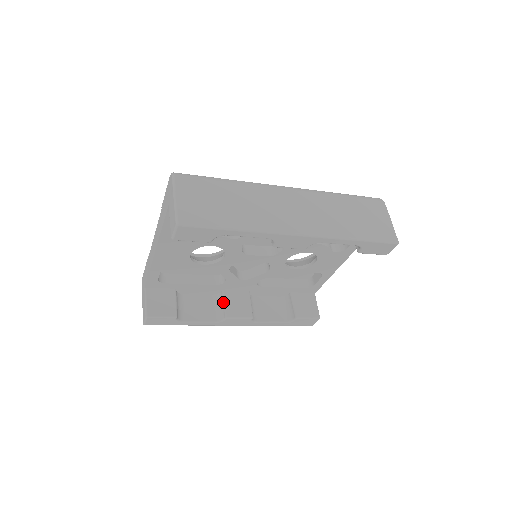
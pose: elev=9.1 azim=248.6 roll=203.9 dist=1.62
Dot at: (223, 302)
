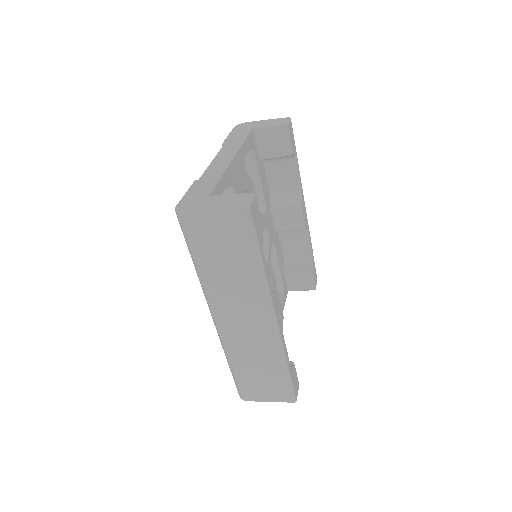
Dot at: occluded
